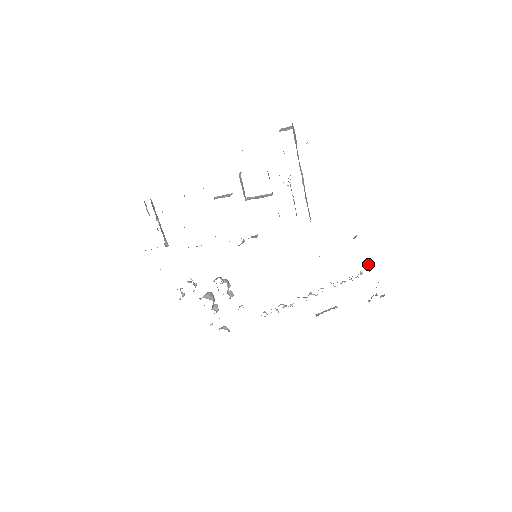
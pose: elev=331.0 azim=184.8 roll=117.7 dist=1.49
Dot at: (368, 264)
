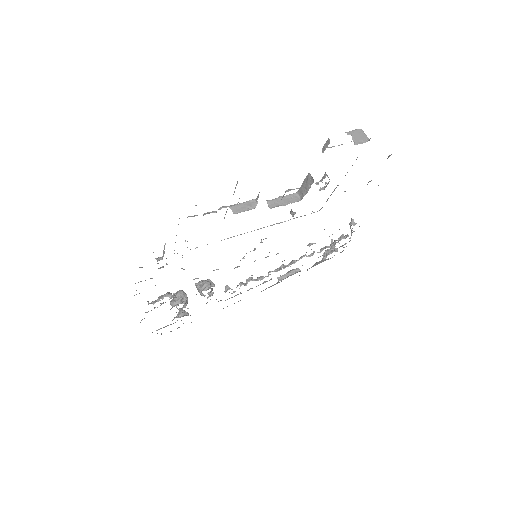
Dot at: (345, 237)
